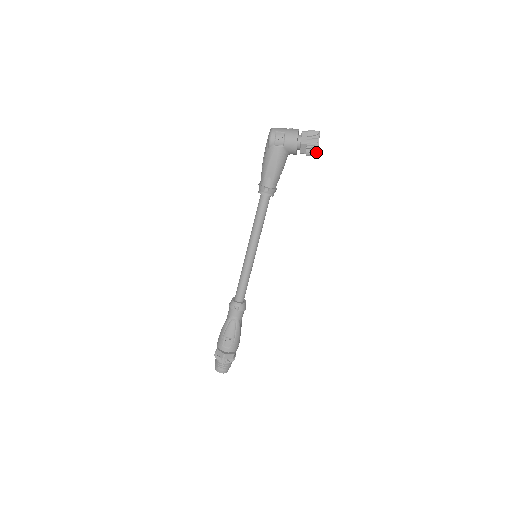
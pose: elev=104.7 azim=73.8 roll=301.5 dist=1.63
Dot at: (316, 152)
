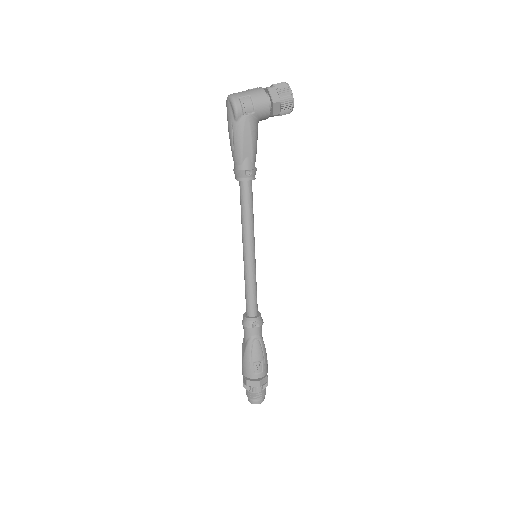
Dot at: (292, 108)
